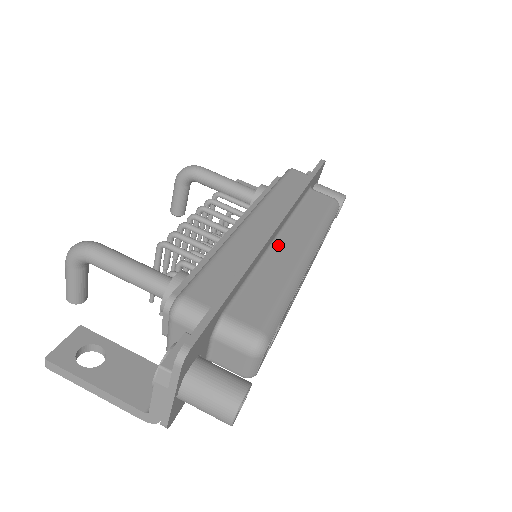
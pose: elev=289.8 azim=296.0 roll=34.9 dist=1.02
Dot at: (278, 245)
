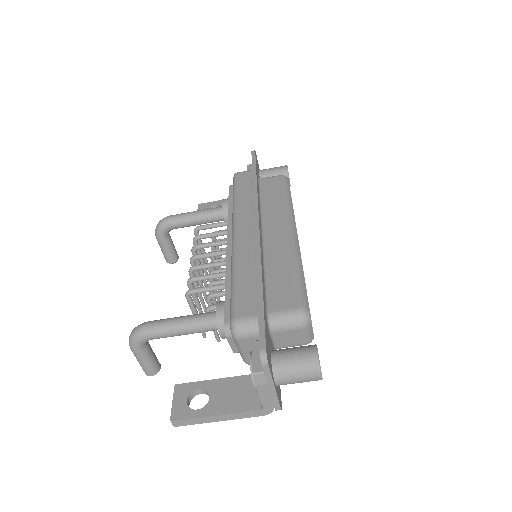
Dot at: (267, 239)
